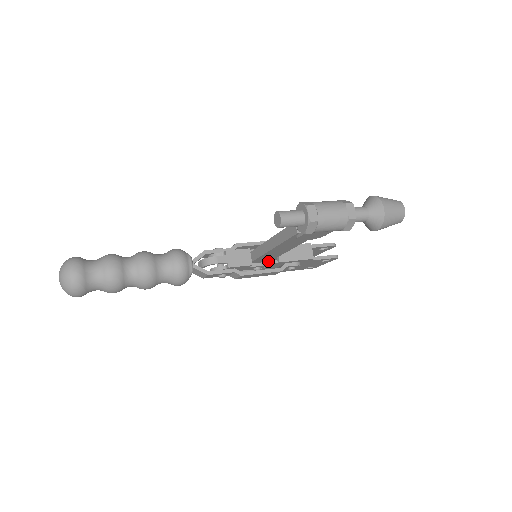
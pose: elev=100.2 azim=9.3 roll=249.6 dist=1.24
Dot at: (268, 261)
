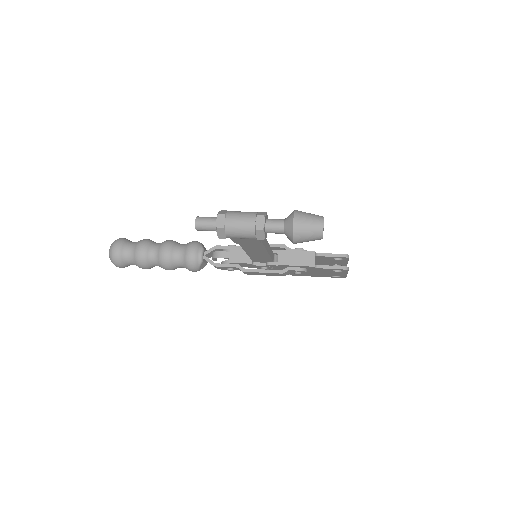
Dot at: (269, 262)
